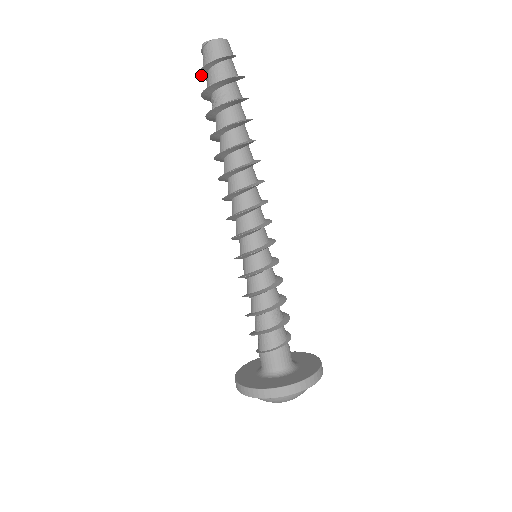
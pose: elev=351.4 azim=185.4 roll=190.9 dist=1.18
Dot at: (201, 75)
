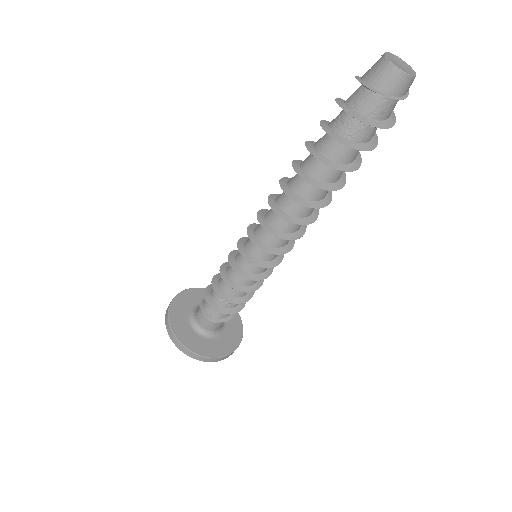
Dot at: occluded
